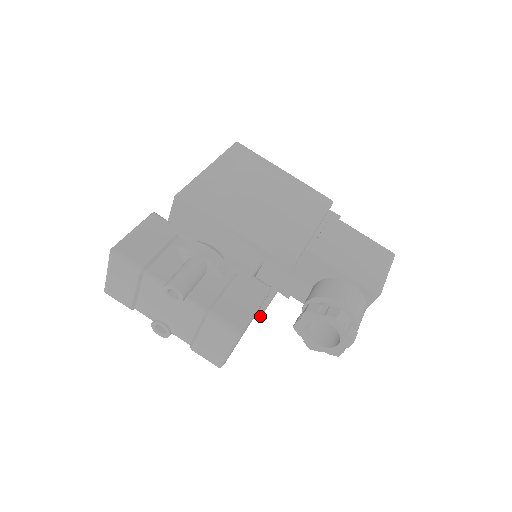
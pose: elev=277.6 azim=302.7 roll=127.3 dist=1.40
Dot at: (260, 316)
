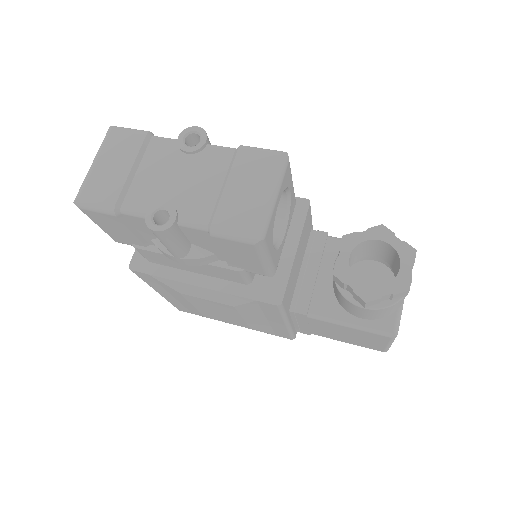
Dot at: (281, 300)
